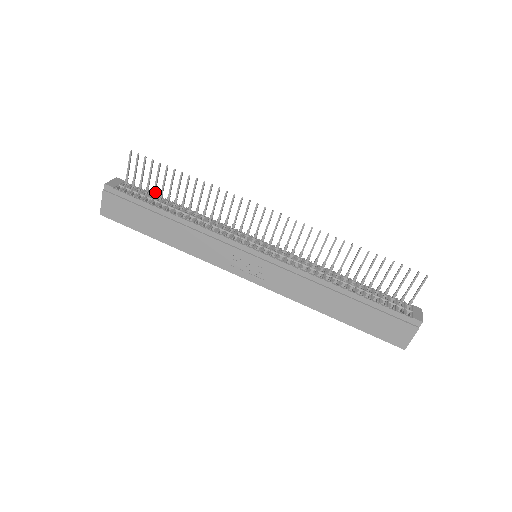
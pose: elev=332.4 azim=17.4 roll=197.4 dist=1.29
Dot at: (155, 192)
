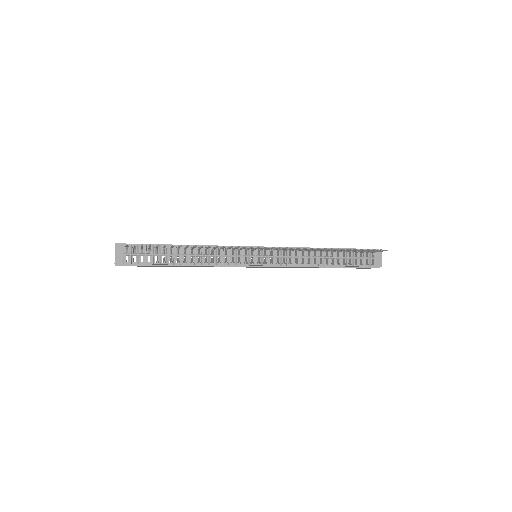
Dot at: (157, 248)
